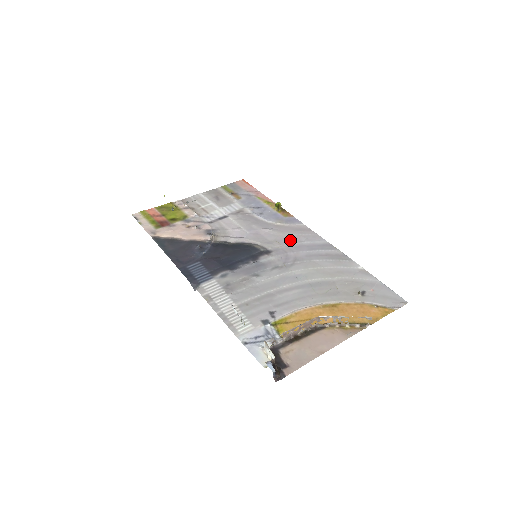
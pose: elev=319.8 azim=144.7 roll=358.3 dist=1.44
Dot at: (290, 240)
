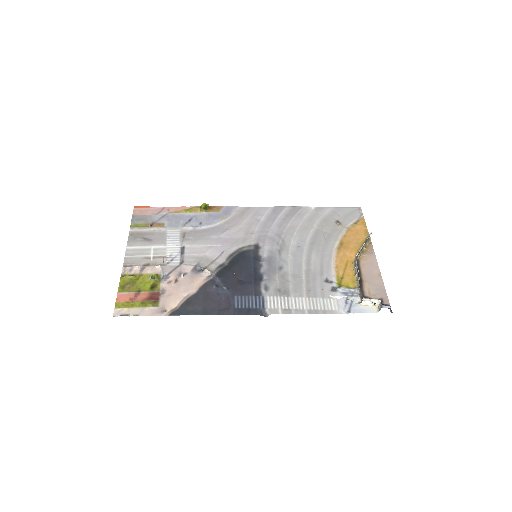
Dot at: (252, 226)
